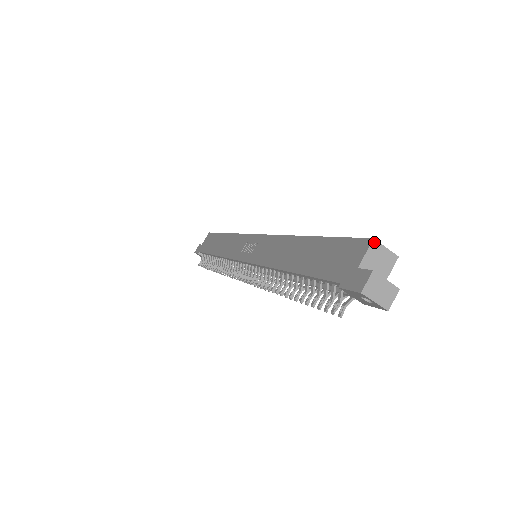
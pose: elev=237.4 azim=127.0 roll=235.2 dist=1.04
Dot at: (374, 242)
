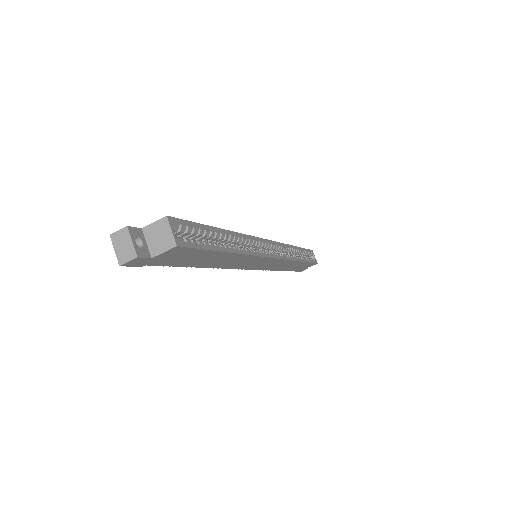
Dot at: (165, 219)
